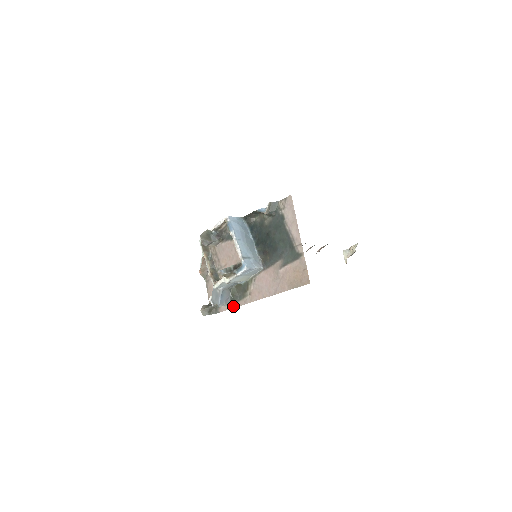
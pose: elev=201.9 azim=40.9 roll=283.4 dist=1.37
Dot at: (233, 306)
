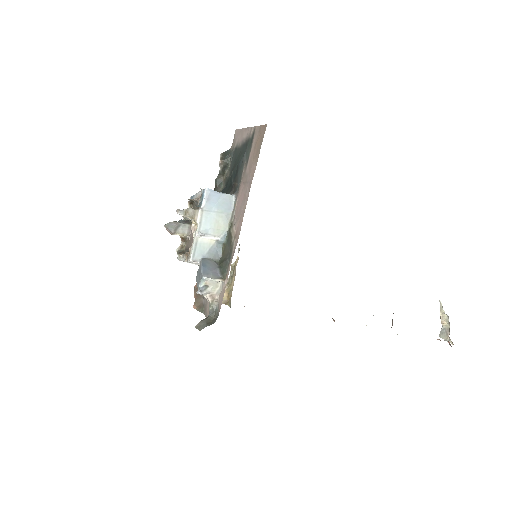
Dot at: (226, 278)
